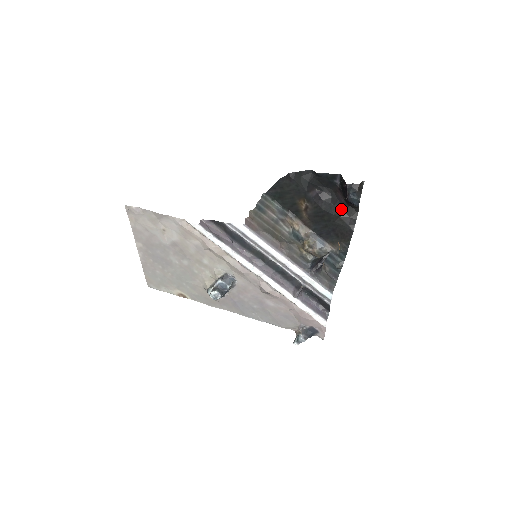
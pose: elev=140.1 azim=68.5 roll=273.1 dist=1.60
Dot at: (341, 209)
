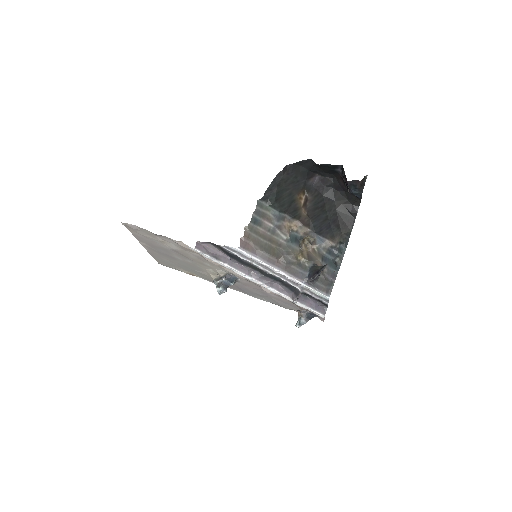
Dot at: (343, 195)
